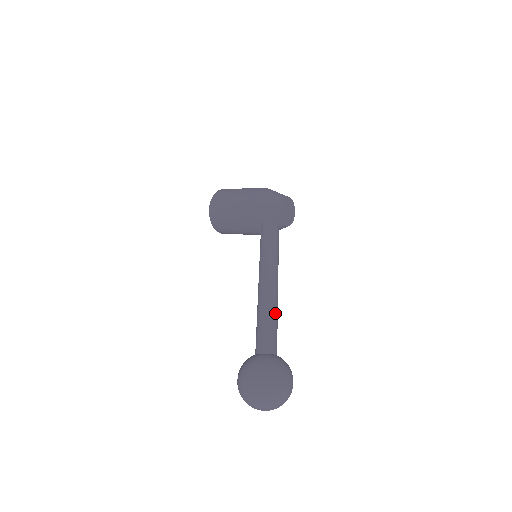
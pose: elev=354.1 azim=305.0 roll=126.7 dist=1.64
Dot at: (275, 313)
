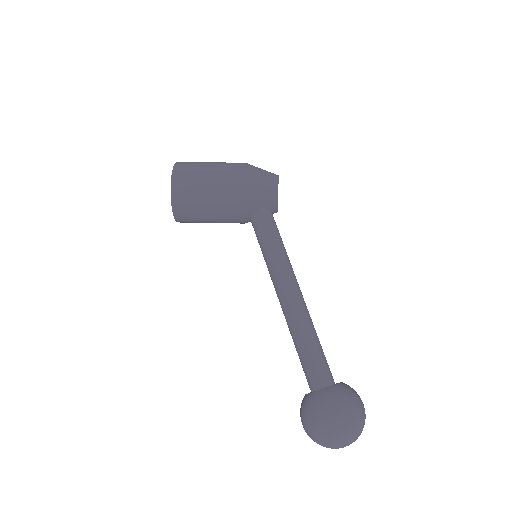
Dot at: (315, 330)
